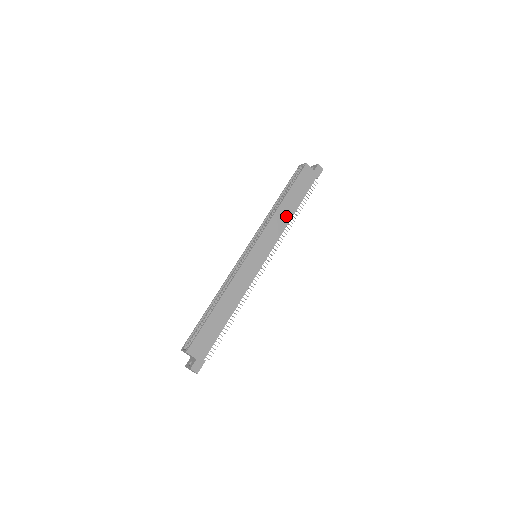
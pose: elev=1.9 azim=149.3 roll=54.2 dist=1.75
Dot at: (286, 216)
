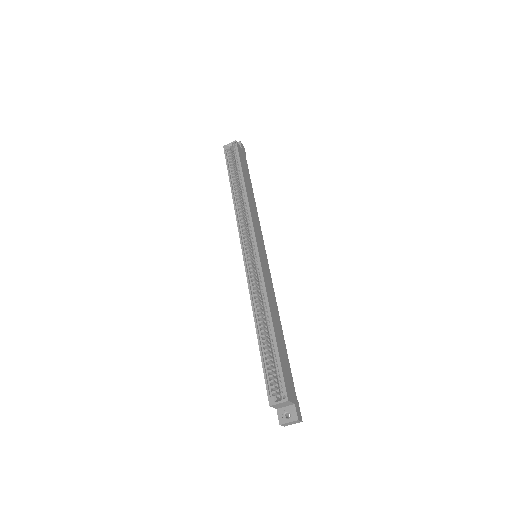
Dot at: (253, 202)
